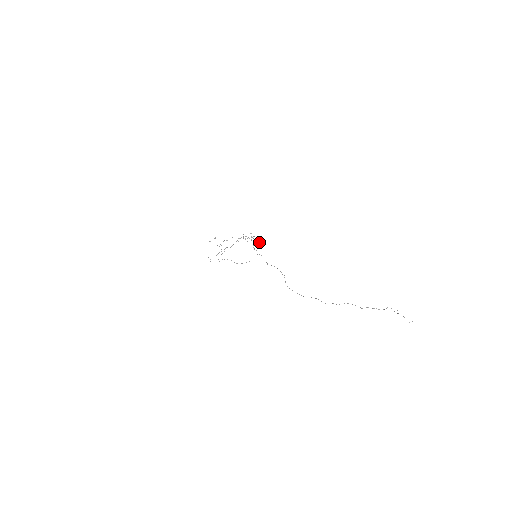
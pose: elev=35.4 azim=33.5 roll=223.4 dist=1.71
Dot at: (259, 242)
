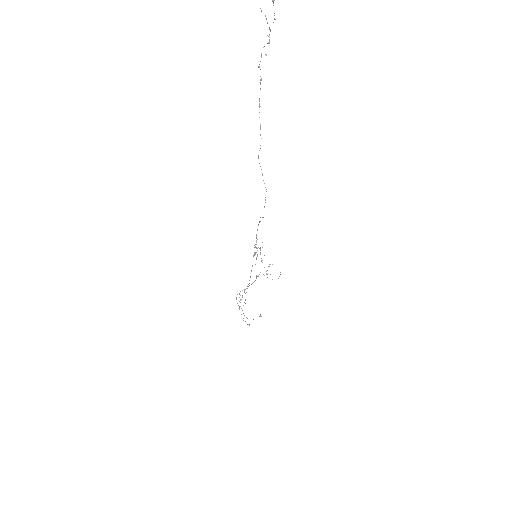
Dot at: (257, 248)
